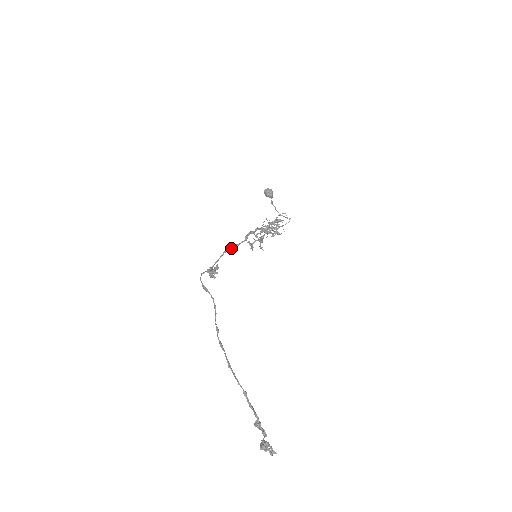
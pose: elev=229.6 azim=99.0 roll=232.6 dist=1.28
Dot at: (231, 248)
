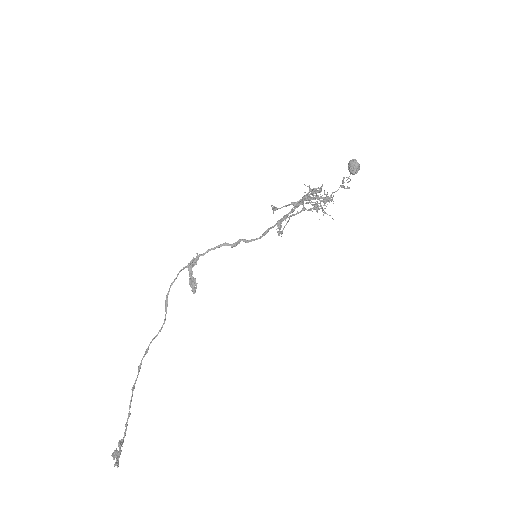
Dot at: (236, 245)
